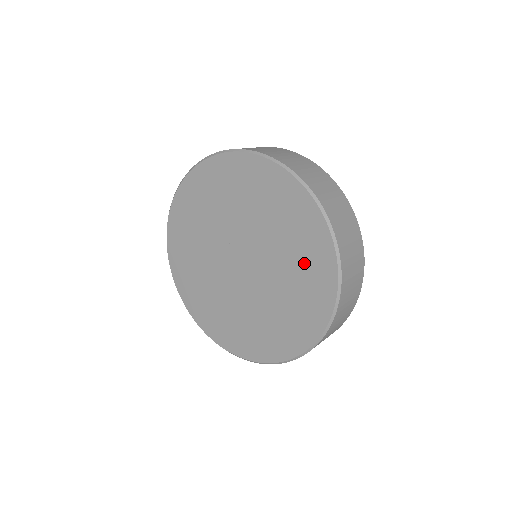
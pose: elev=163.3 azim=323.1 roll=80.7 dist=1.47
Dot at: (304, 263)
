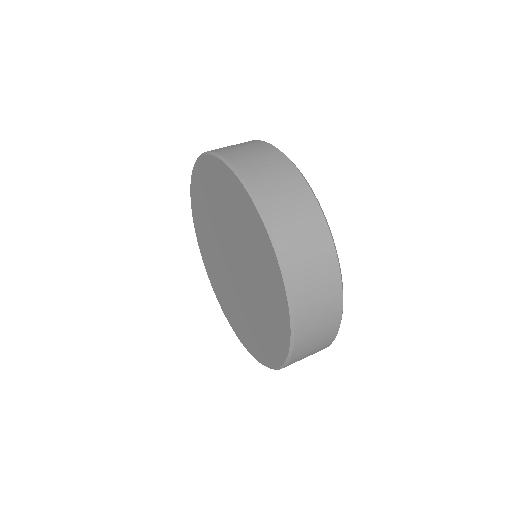
Dot at: (252, 239)
